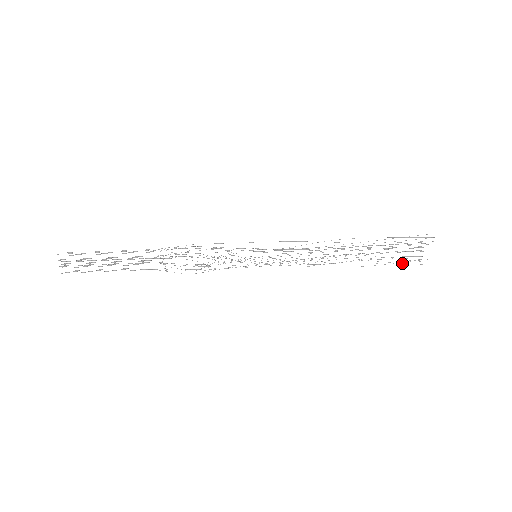
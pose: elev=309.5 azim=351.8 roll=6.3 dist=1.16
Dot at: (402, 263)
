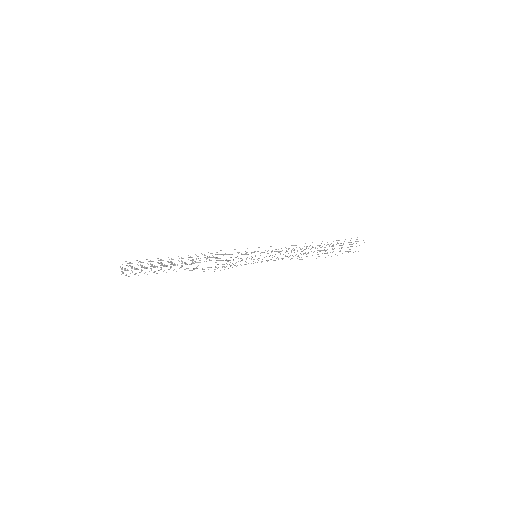
Dot at: occluded
